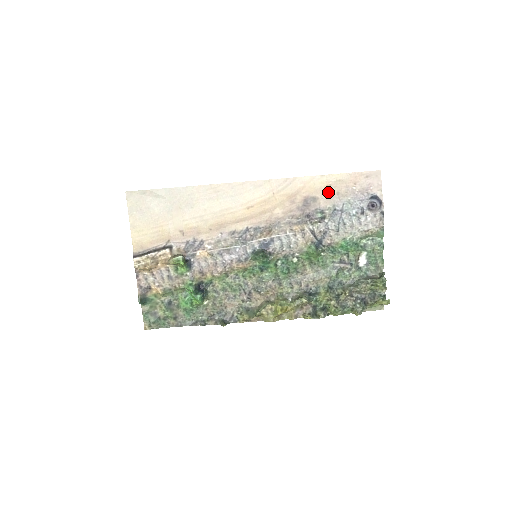
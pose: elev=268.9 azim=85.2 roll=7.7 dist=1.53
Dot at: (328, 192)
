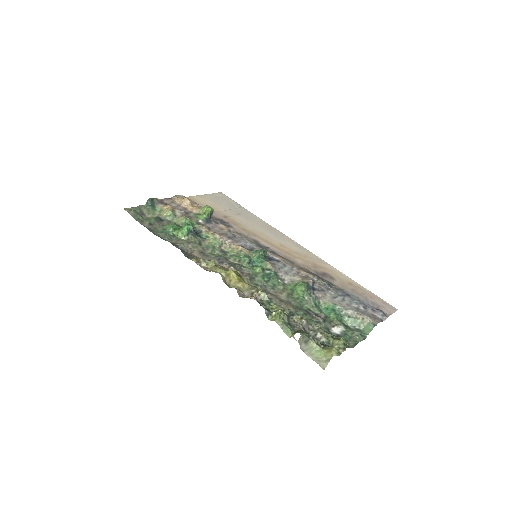
Dot at: (346, 284)
